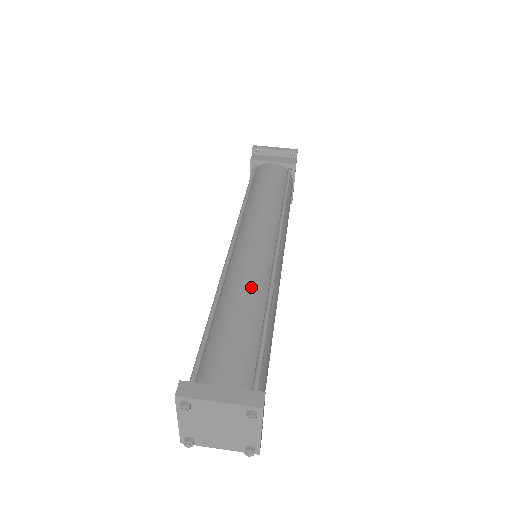
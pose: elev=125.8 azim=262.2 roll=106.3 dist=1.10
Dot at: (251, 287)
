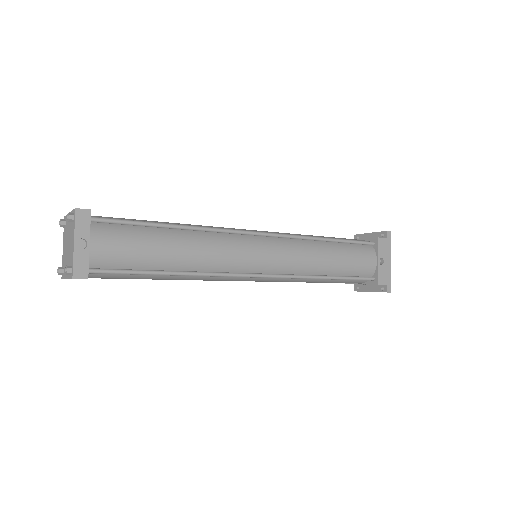
Dot at: occluded
